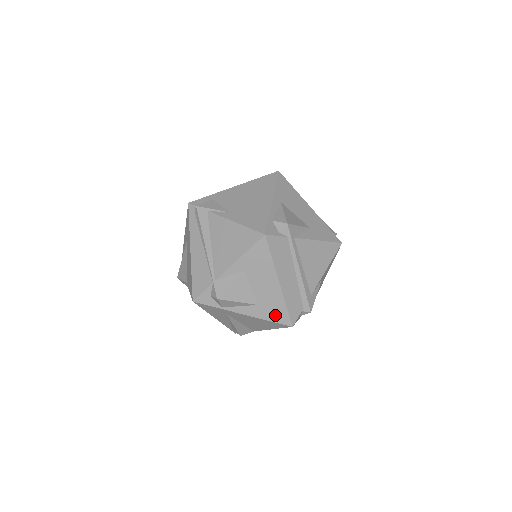
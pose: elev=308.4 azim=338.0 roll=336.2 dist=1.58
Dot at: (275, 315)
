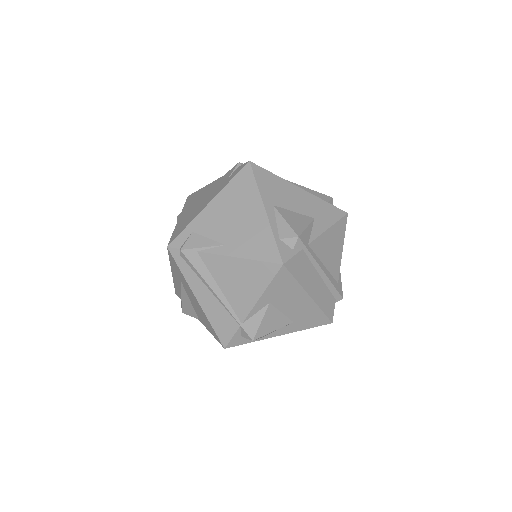
Dot at: (313, 322)
